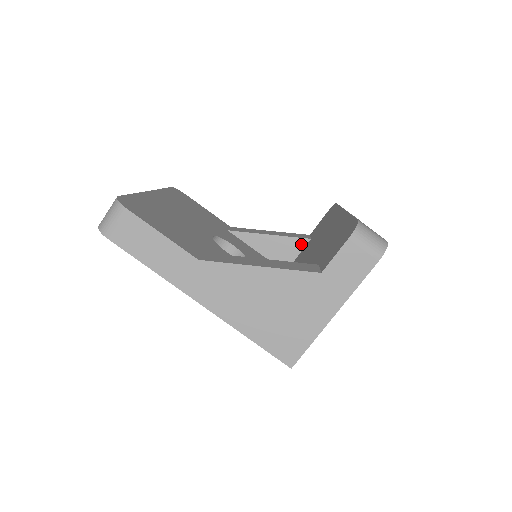
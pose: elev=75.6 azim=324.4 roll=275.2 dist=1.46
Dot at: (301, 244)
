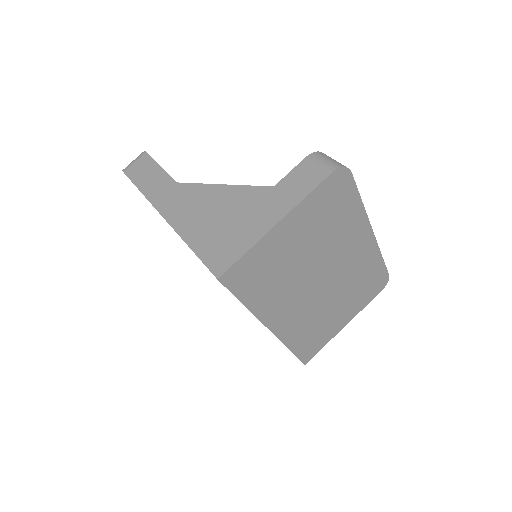
Dot at: occluded
